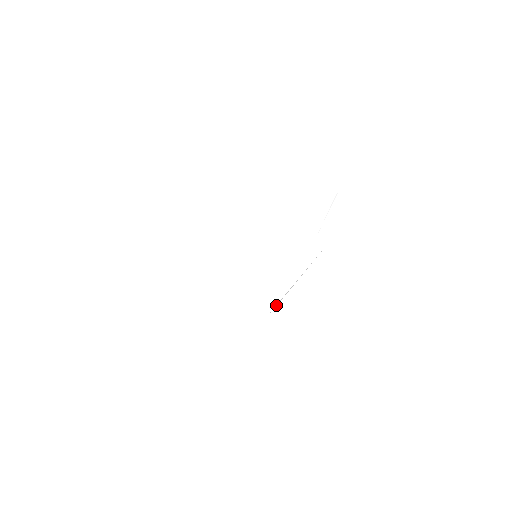
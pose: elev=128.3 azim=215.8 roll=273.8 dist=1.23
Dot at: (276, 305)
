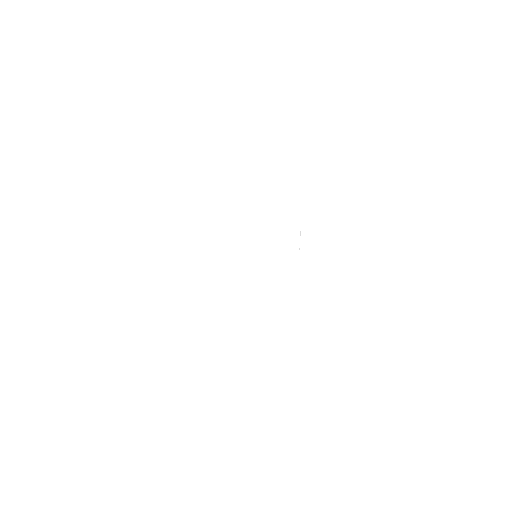
Dot at: occluded
